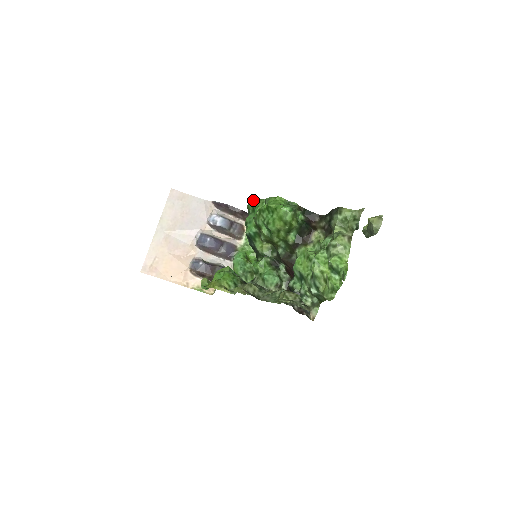
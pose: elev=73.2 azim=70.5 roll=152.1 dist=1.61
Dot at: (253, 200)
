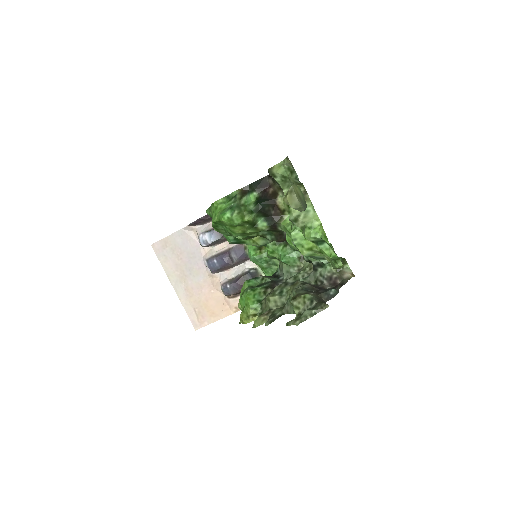
Dot at: (206, 212)
